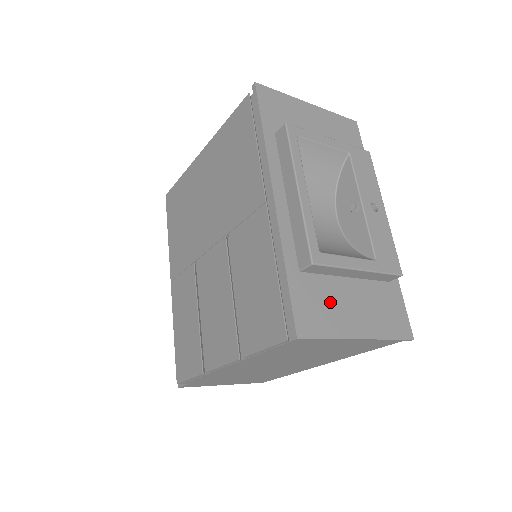
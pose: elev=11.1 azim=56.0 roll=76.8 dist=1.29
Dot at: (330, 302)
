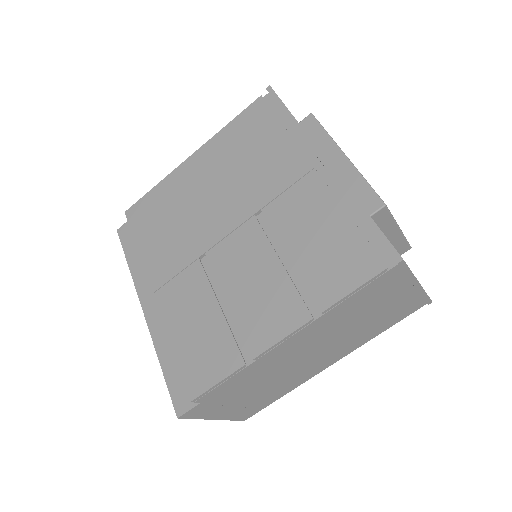
Dot at: occluded
